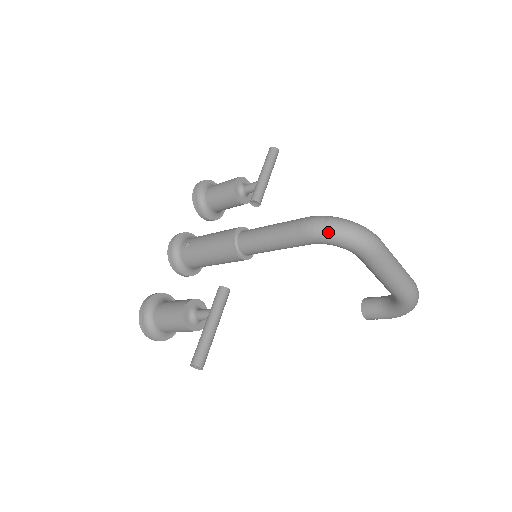
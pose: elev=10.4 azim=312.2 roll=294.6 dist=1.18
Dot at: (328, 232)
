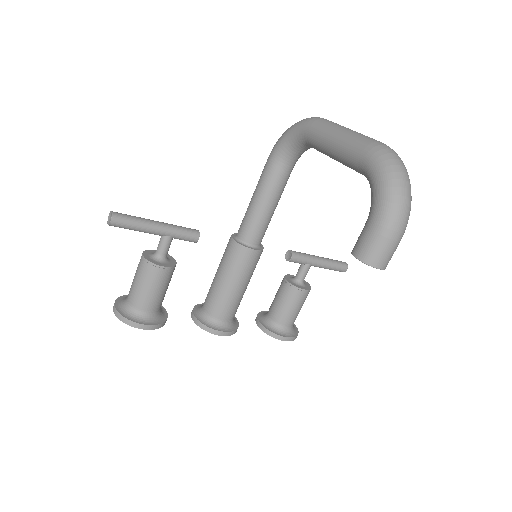
Dot at: (281, 136)
